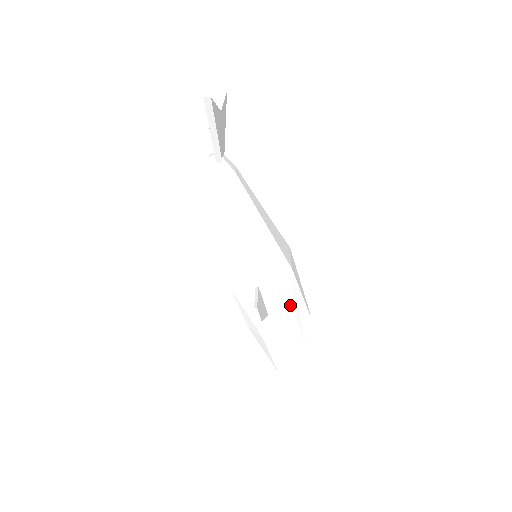
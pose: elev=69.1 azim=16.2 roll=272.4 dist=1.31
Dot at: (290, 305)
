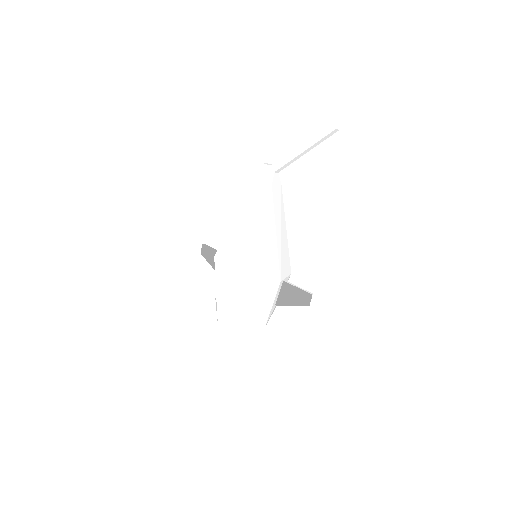
Dot at: occluded
